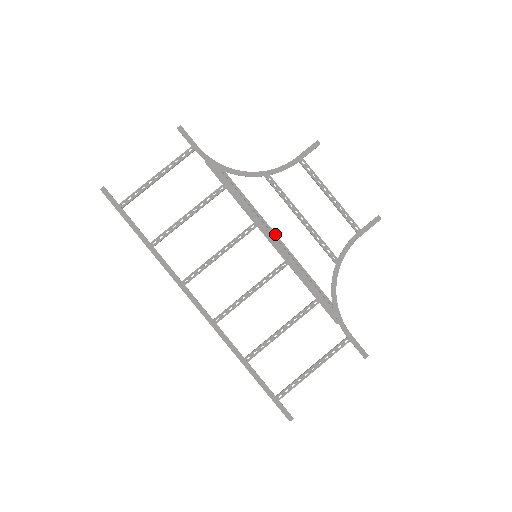
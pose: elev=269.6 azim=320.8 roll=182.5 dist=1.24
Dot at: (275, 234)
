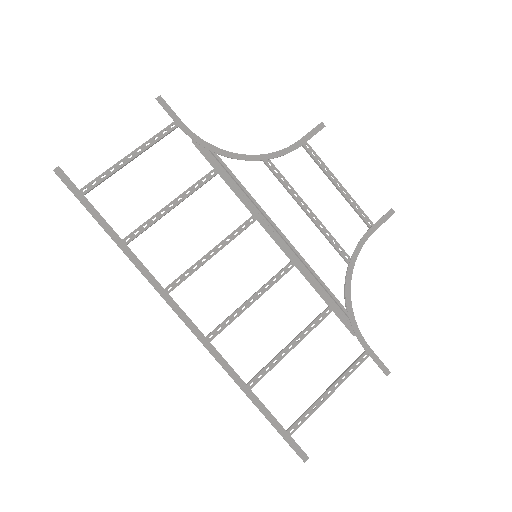
Dot at: (278, 229)
